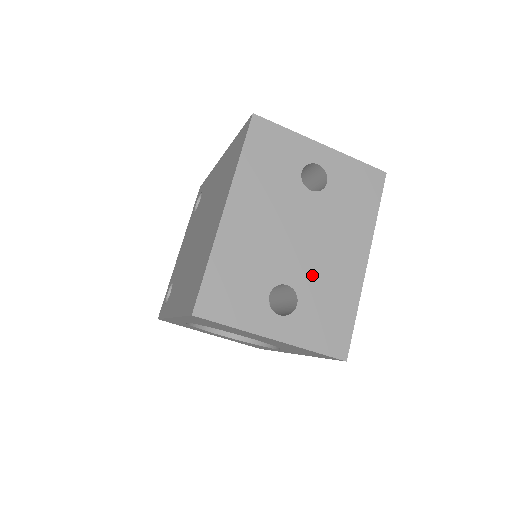
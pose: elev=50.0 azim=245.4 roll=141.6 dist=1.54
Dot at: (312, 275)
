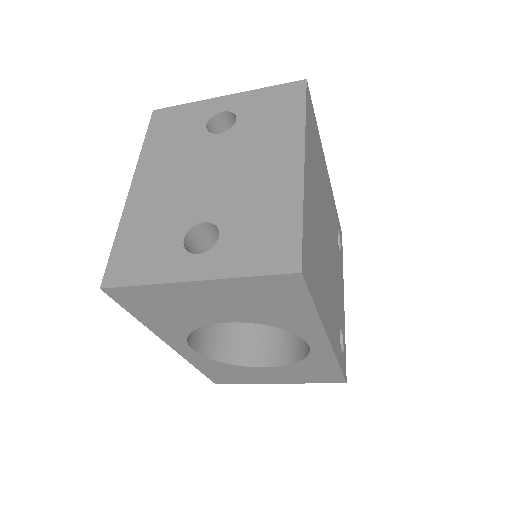
Dot at: (233, 202)
